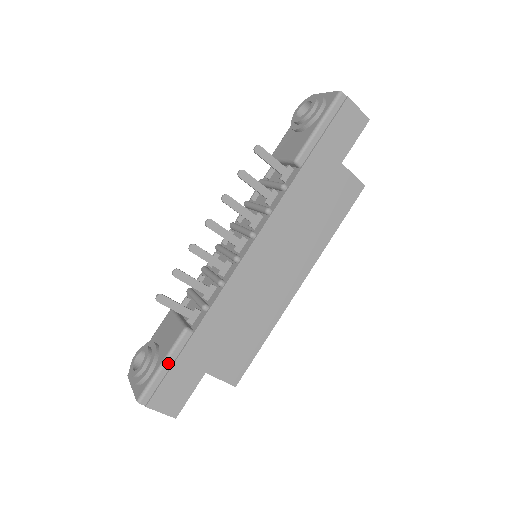
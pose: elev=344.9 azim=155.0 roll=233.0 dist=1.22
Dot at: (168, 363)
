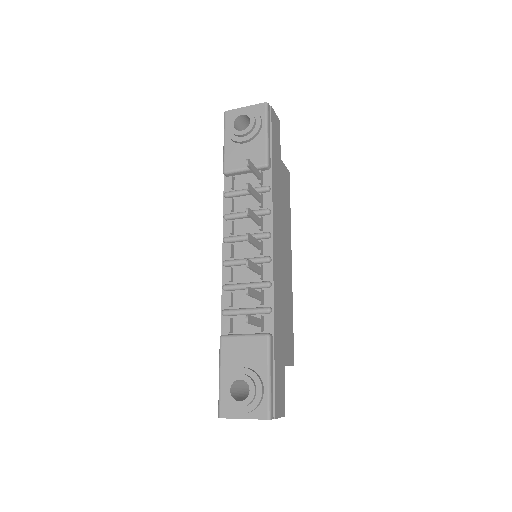
Dot at: (271, 371)
